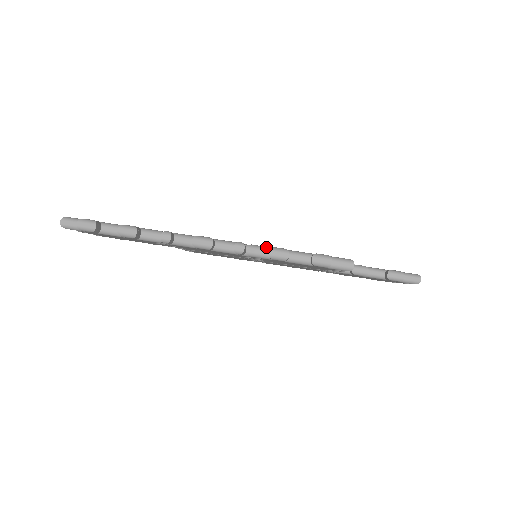
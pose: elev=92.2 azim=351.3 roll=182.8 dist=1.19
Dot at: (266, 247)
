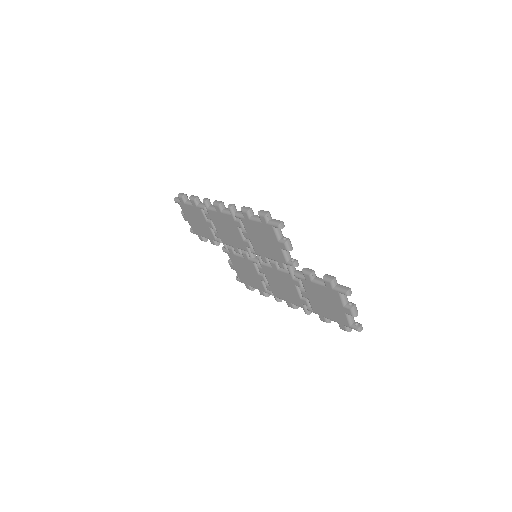
Dot at: occluded
